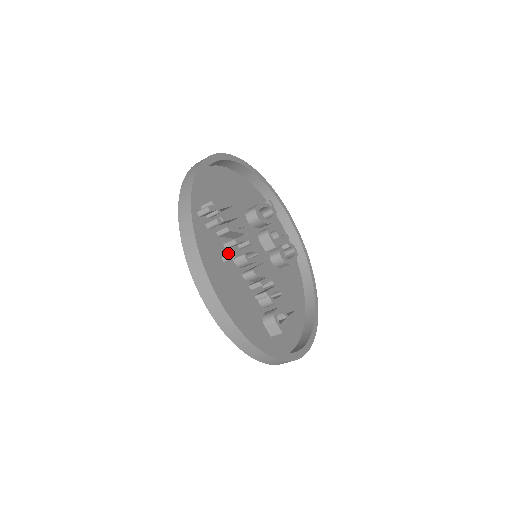
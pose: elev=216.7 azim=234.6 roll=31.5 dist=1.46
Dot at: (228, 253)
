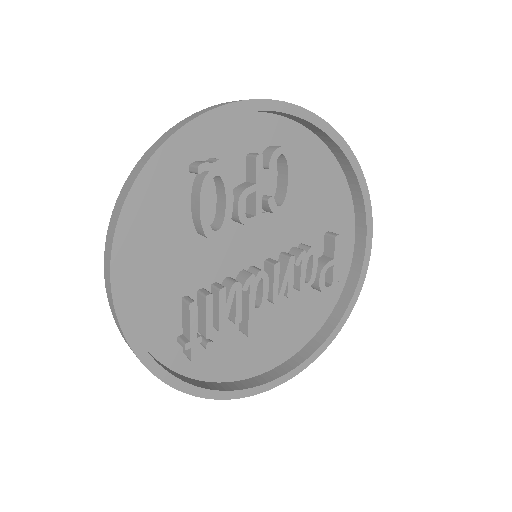
Dot at: occluded
